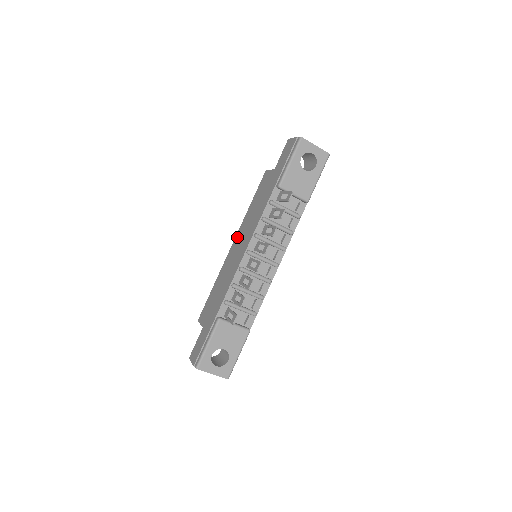
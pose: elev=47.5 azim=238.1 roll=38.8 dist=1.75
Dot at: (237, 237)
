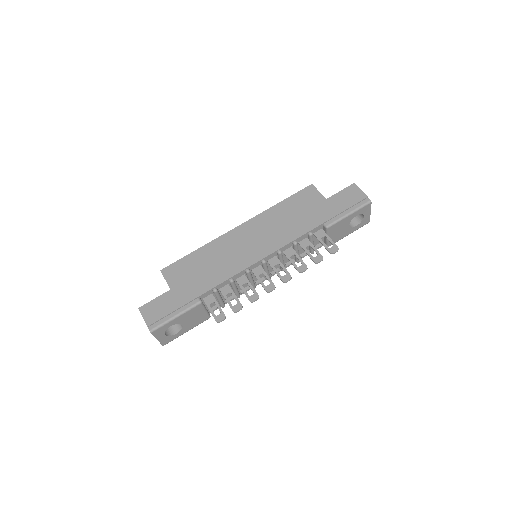
Dot at: (250, 225)
